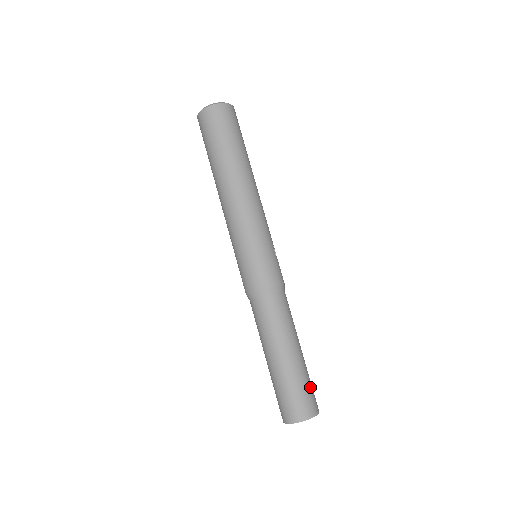
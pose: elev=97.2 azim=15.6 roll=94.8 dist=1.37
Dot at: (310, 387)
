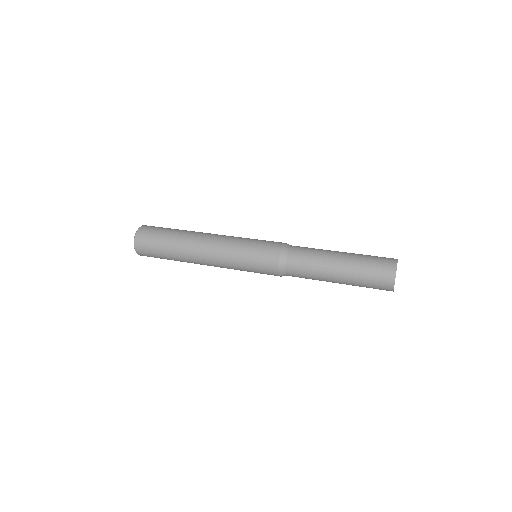
Dot at: occluded
